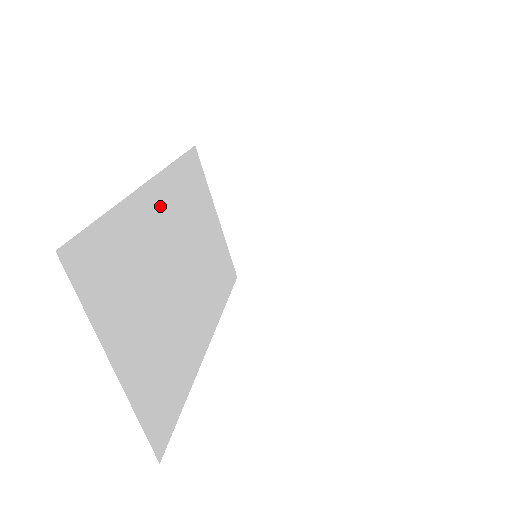
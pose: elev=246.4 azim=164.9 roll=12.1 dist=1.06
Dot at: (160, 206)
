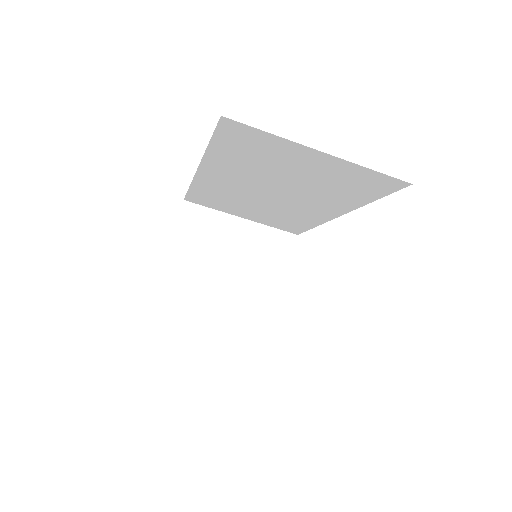
Dot at: occluded
